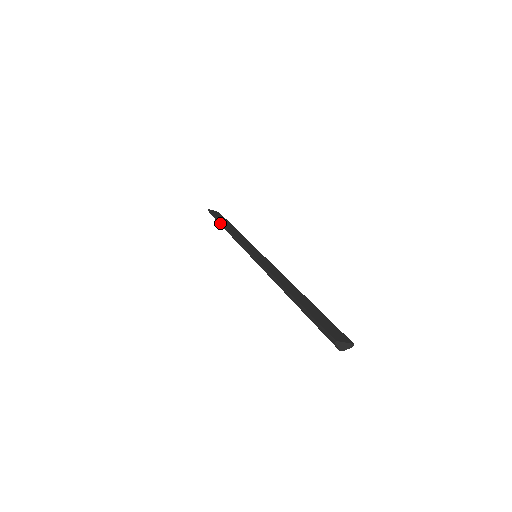
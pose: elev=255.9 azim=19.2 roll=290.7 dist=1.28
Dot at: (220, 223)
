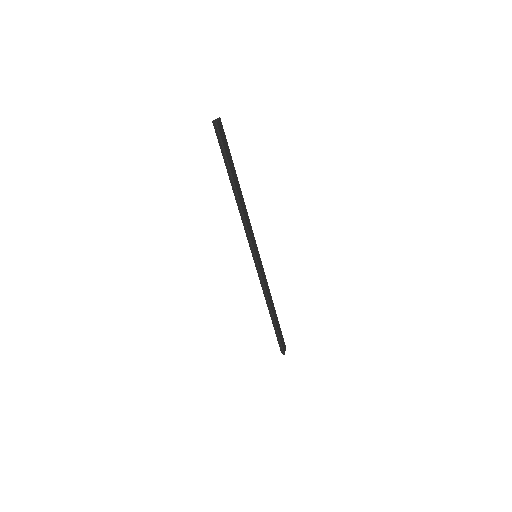
Dot at: (232, 180)
